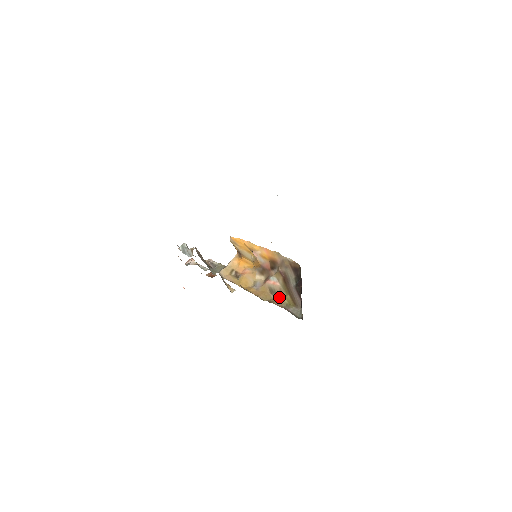
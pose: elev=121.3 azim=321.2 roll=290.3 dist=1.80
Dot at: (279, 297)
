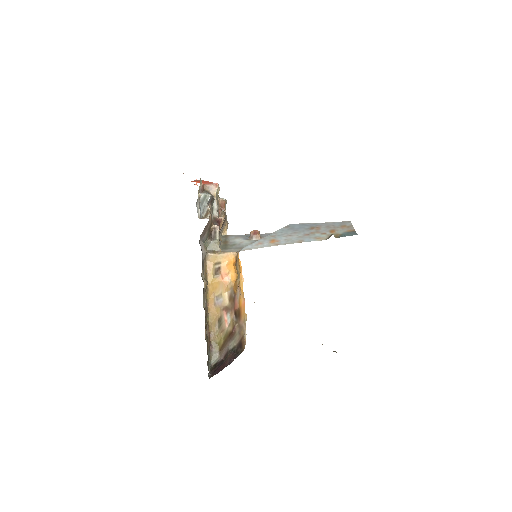
Dot at: (218, 331)
